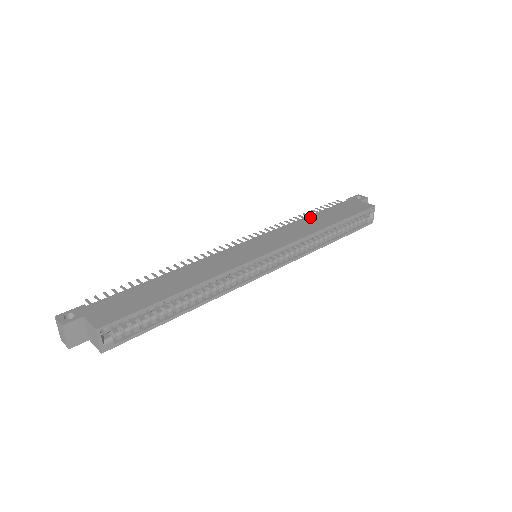
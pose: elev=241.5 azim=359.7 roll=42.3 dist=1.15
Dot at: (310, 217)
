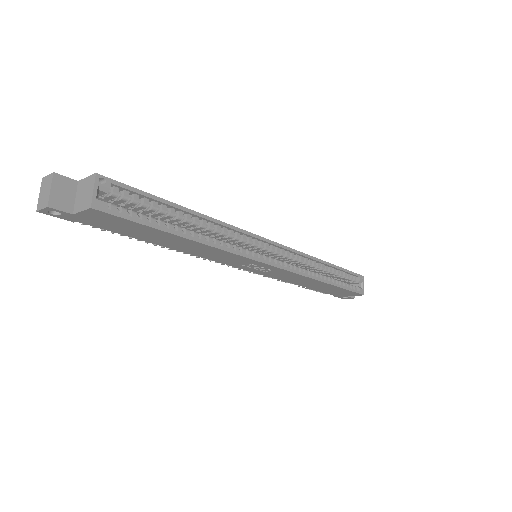
Dot at: occluded
